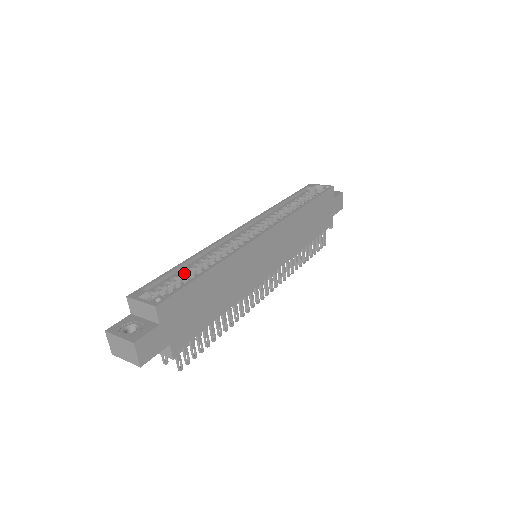
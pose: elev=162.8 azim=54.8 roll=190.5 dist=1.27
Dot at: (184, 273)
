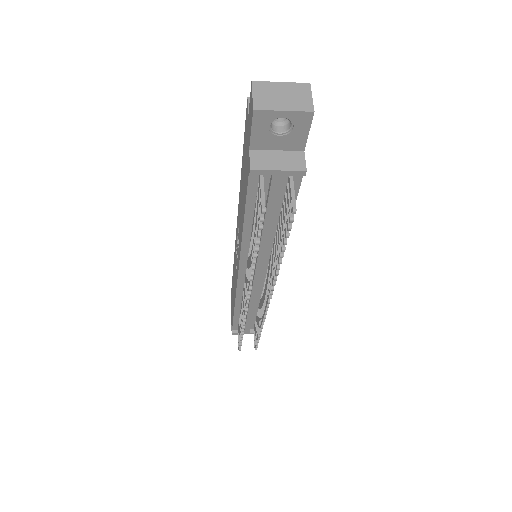
Dot at: occluded
